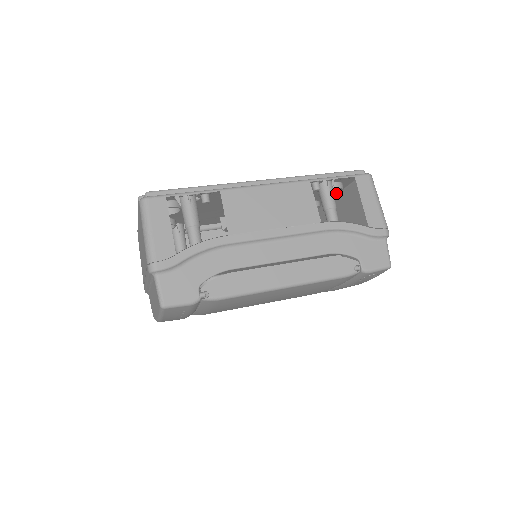
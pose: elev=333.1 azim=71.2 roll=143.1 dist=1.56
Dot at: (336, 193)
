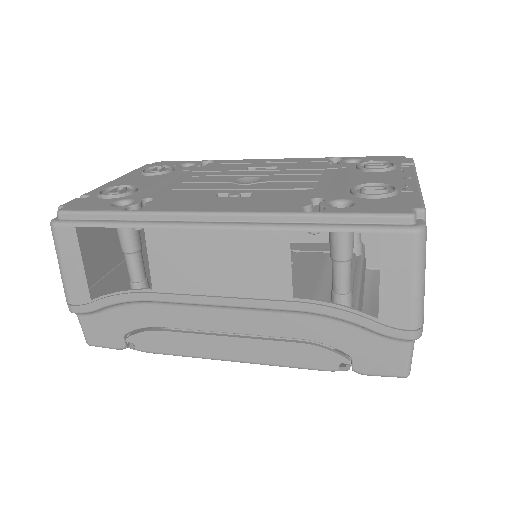
Dot at: occluded
